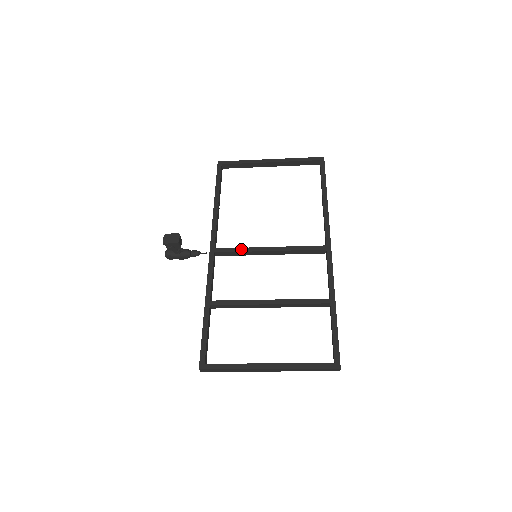
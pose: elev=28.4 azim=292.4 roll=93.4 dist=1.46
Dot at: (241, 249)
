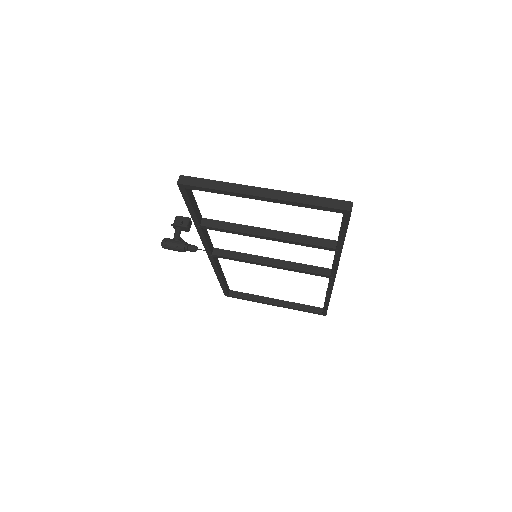
Dot at: (242, 254)
